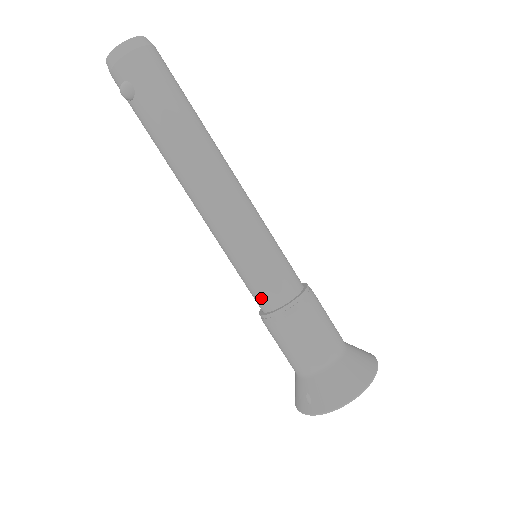
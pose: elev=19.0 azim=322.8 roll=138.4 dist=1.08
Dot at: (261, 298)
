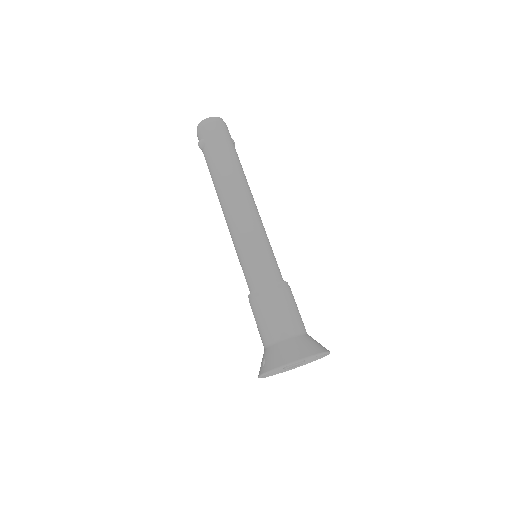
Dot at: (249, 281)
